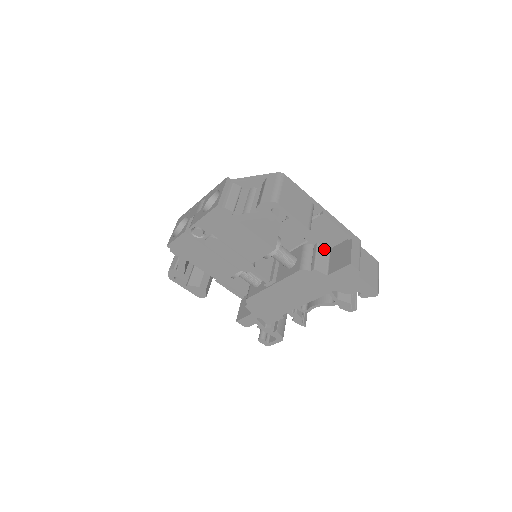
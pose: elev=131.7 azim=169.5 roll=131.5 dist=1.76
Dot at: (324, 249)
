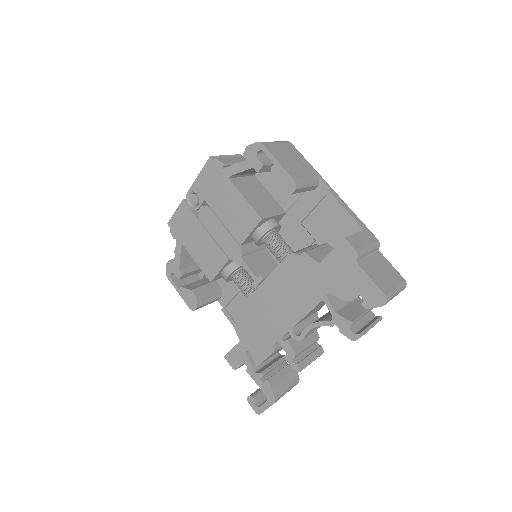
Dot at: (332, 249)
